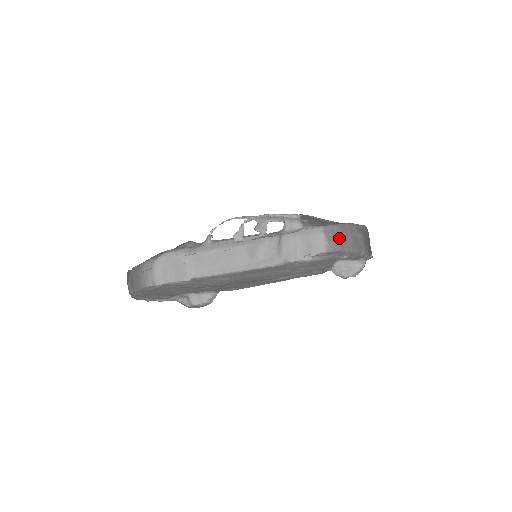
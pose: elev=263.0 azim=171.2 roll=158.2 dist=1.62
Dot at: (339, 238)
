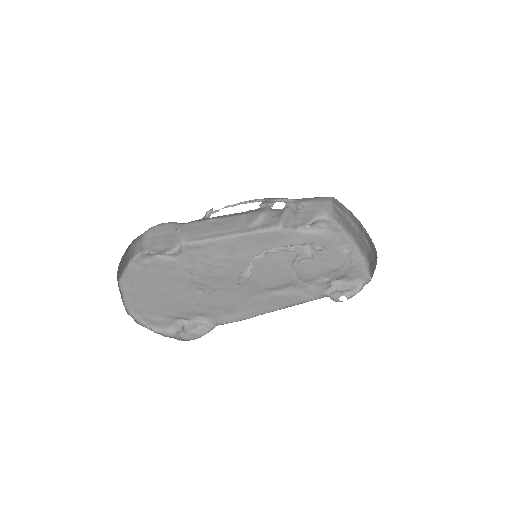
Dot at: (346, 219)
